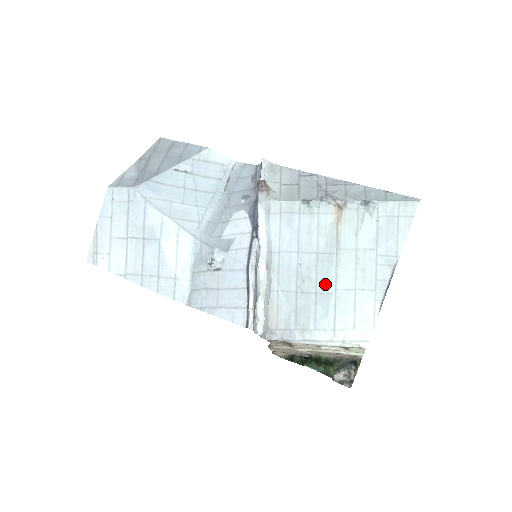
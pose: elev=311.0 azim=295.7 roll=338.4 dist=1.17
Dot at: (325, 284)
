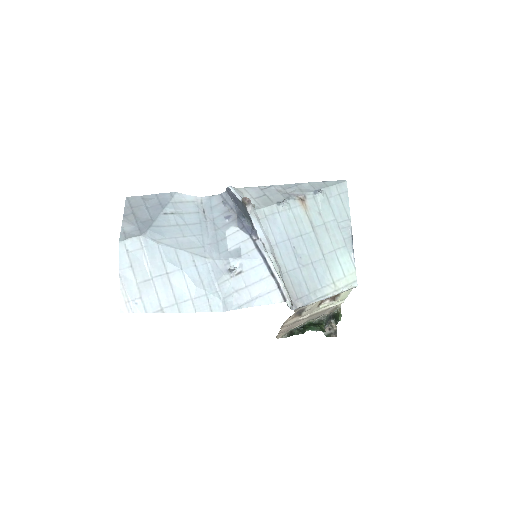
Dot at: (315, 254)
